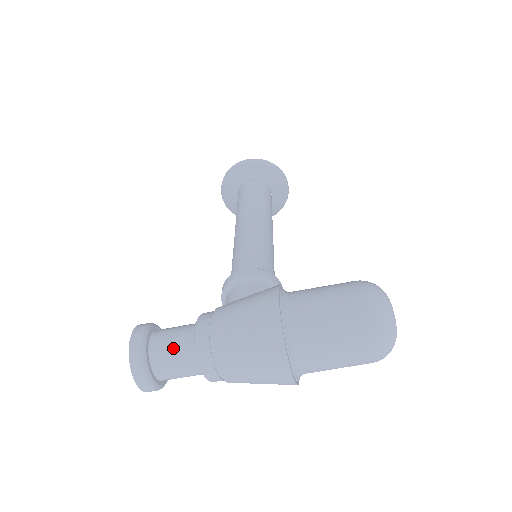
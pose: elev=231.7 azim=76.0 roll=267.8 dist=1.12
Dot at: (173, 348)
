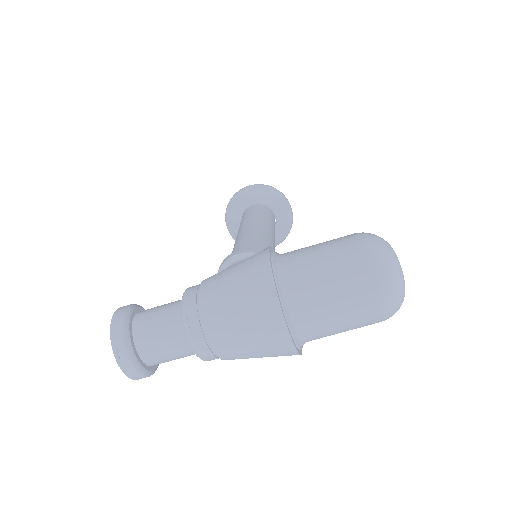
Dot at: (158, 319)
